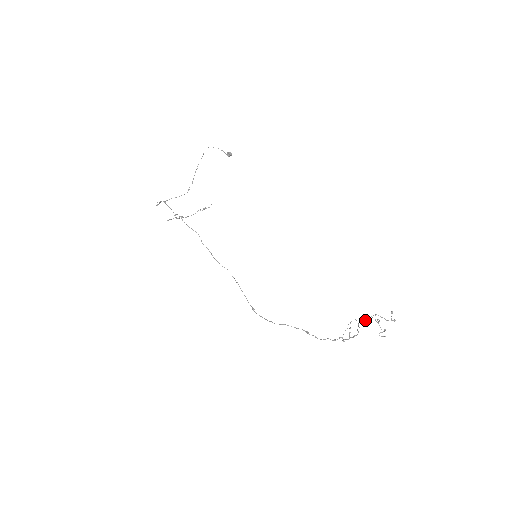
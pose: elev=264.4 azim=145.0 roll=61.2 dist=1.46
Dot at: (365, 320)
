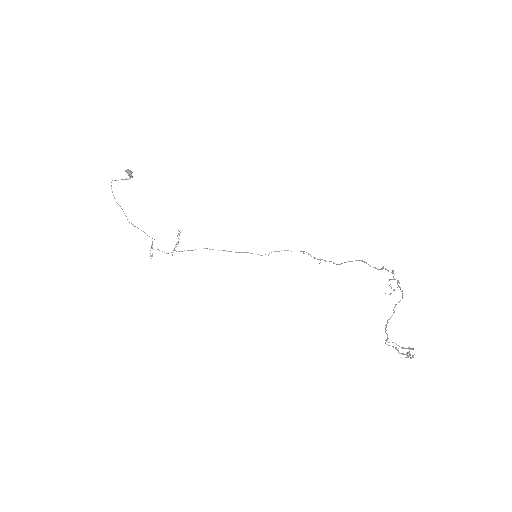
Dot at: occluded
